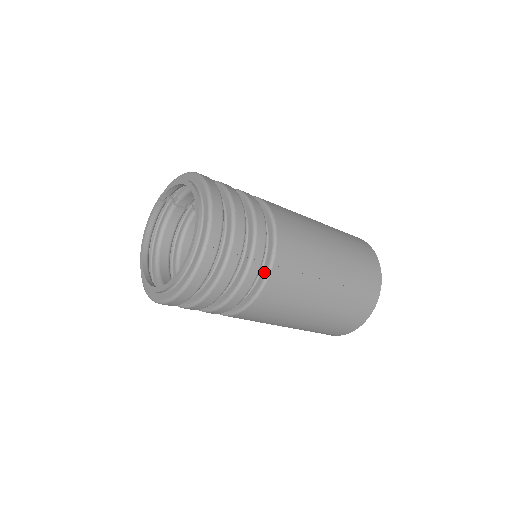
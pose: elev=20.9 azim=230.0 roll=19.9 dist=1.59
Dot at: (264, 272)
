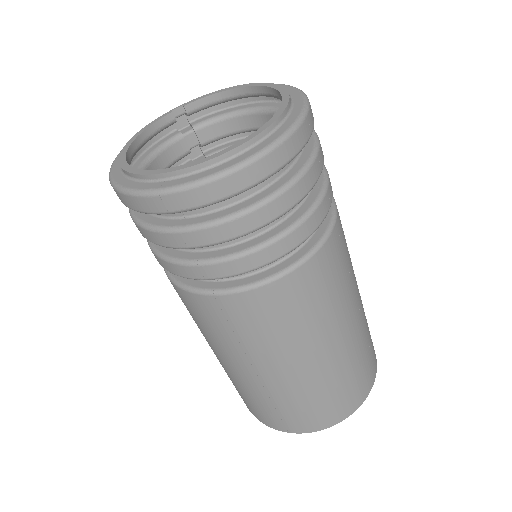
Dot at: (323, 227)
